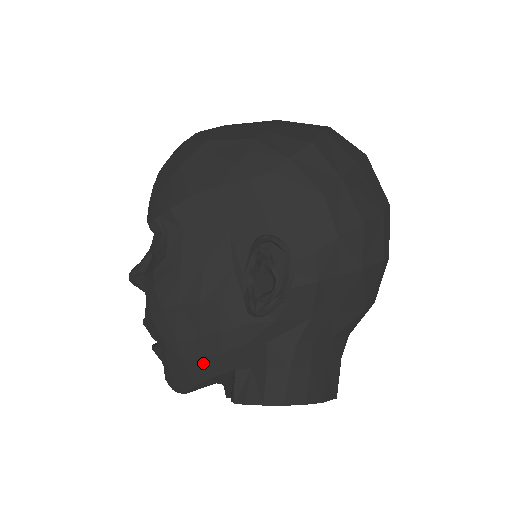
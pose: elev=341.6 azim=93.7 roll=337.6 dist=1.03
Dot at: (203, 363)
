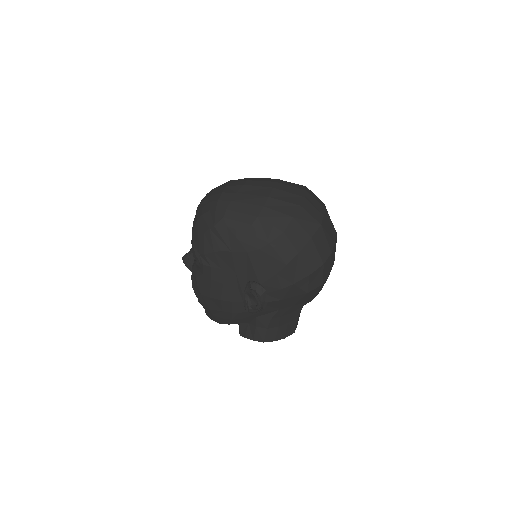
Dot at: (224, 320)
